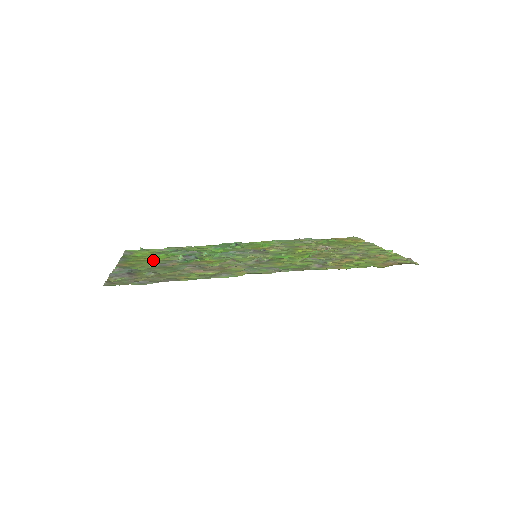
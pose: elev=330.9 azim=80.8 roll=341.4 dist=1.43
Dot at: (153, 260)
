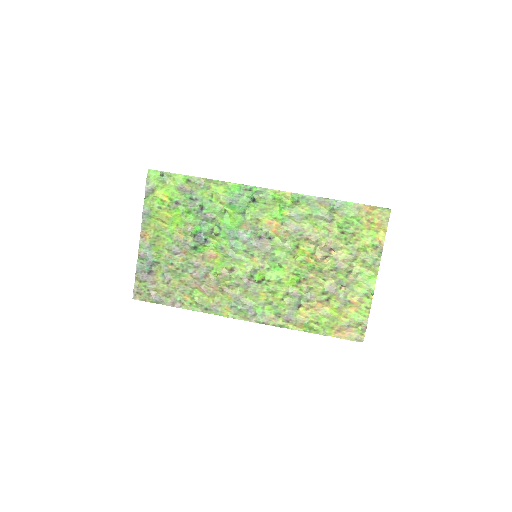
Dot at: (170, 230)
